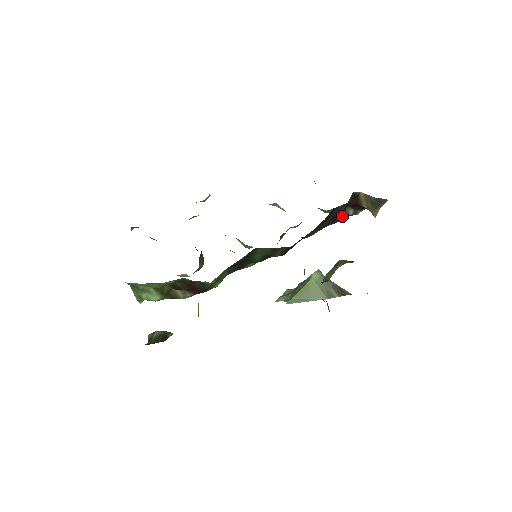
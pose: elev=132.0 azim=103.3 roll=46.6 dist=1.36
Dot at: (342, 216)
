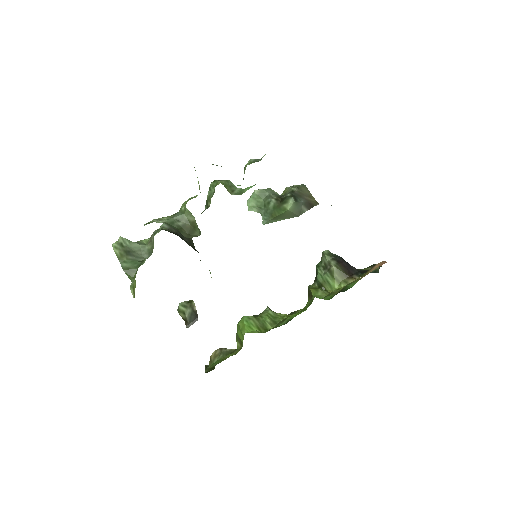
Dot at: occluded
